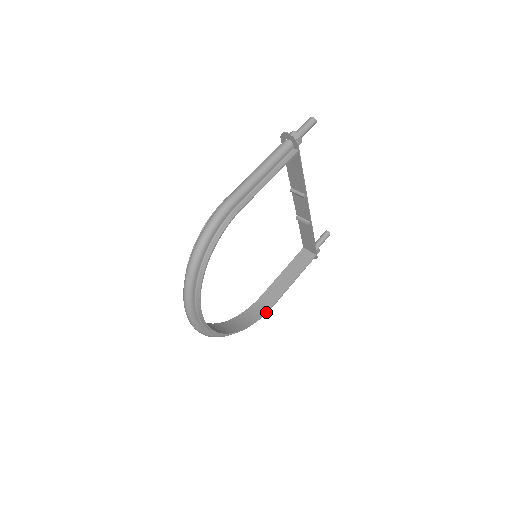
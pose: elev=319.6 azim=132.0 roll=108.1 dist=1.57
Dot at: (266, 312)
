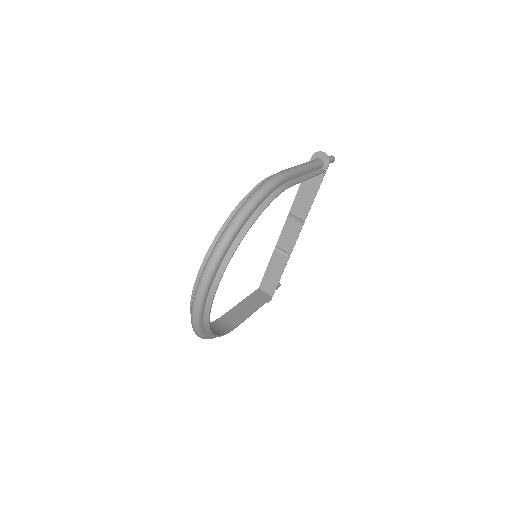
Dot at: (230, 331)
